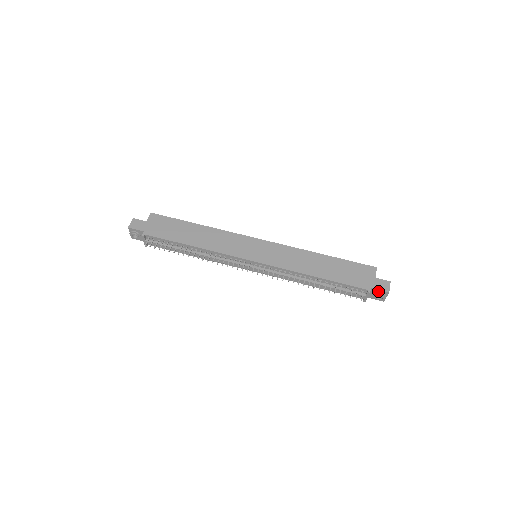
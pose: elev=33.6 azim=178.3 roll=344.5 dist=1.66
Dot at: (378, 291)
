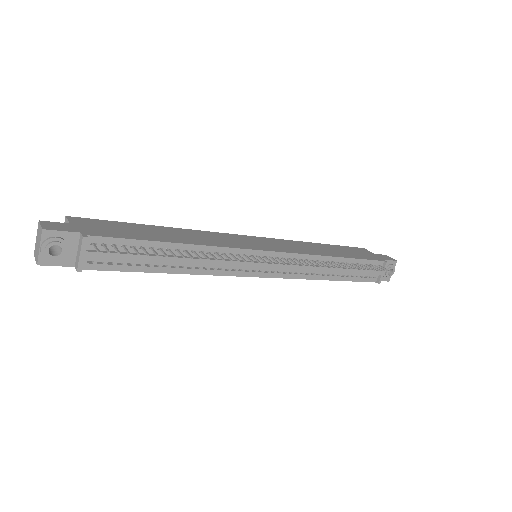
Dot at: (388, 263)
